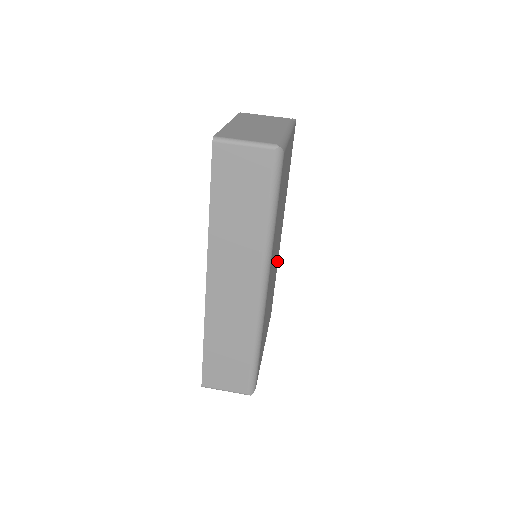
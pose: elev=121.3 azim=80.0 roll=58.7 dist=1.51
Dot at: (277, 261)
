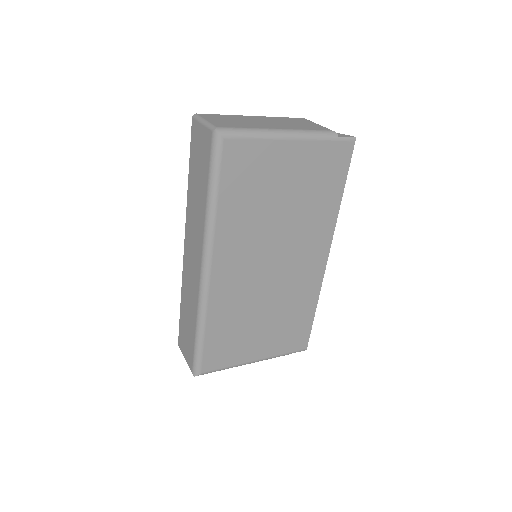
Dot at: (312, 288)
